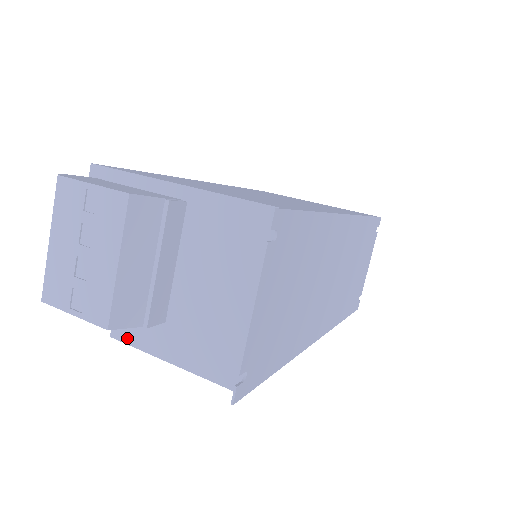
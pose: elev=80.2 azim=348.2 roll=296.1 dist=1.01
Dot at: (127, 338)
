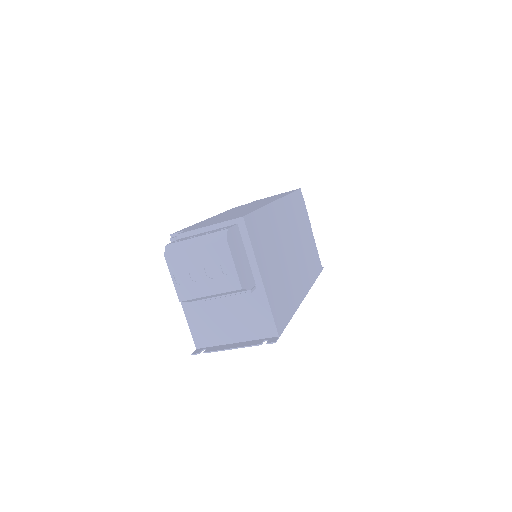
Dot at: occluded
